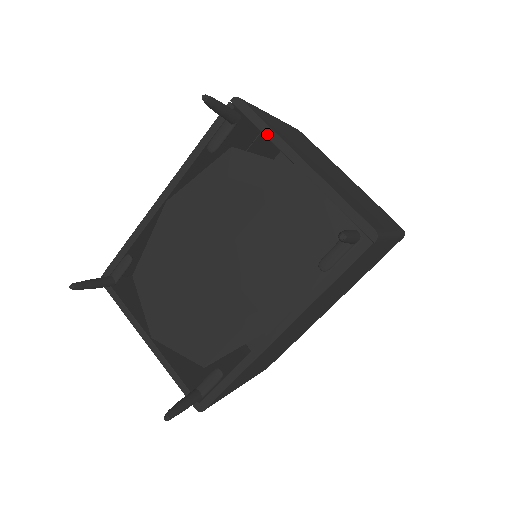
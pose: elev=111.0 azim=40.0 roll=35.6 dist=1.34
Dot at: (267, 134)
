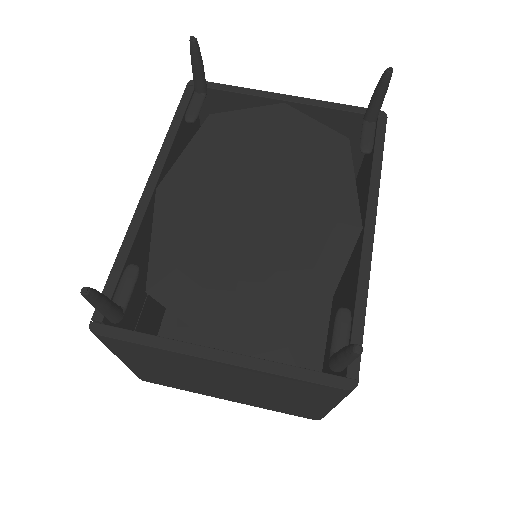
Dot at: (241, 91)
